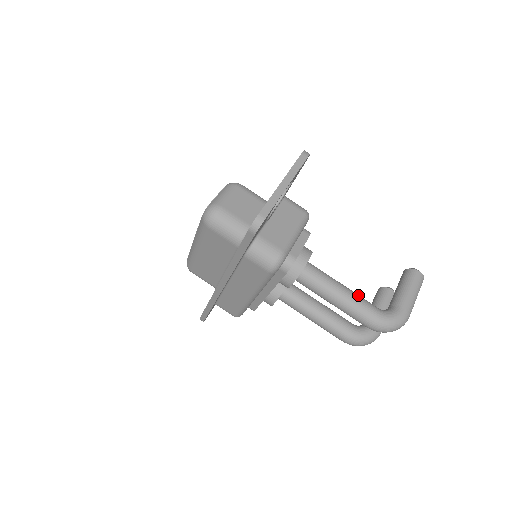
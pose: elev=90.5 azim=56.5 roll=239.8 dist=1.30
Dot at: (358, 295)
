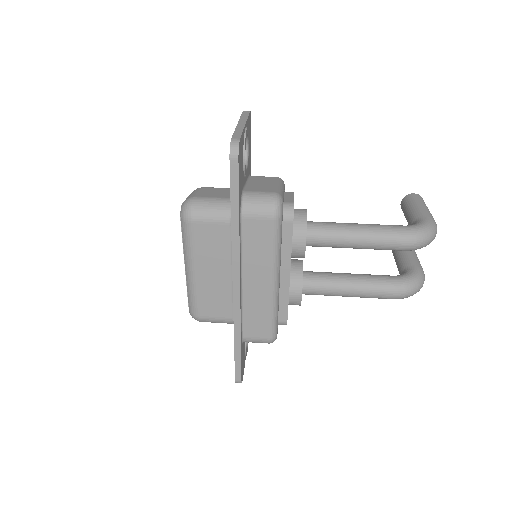
Dot at: occluded
